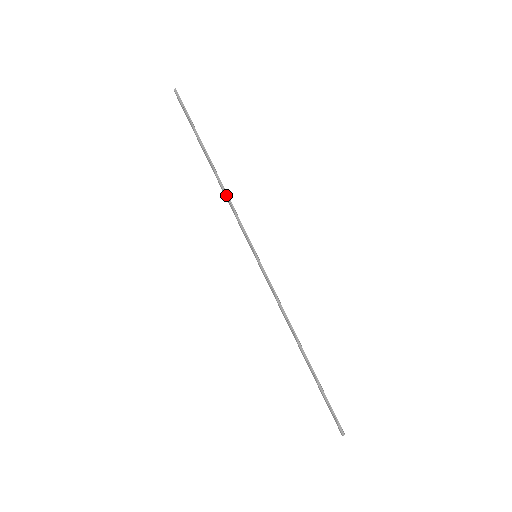
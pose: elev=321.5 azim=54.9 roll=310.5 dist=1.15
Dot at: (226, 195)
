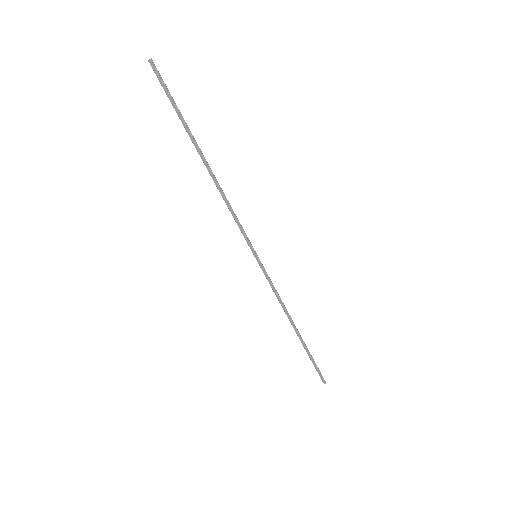
Dot at: (224, 196)
